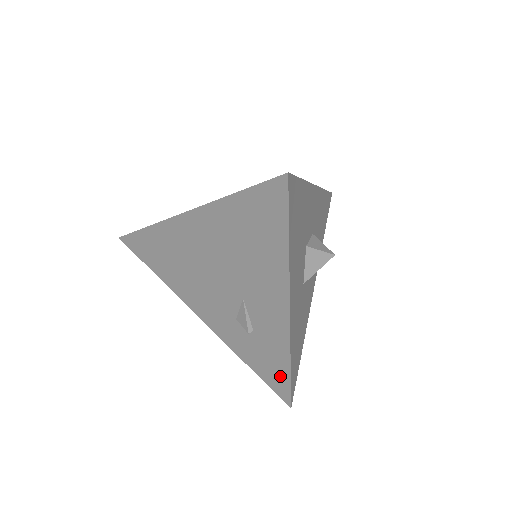
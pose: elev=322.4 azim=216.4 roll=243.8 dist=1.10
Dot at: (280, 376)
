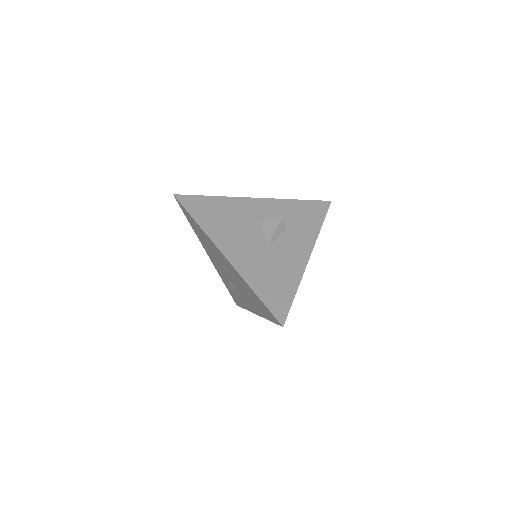
Dot at: (238, 302)
